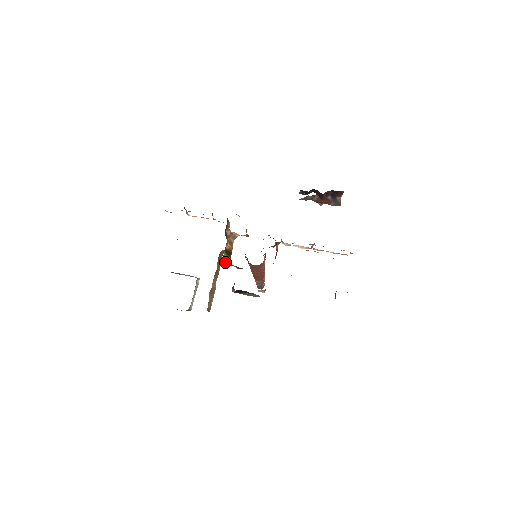
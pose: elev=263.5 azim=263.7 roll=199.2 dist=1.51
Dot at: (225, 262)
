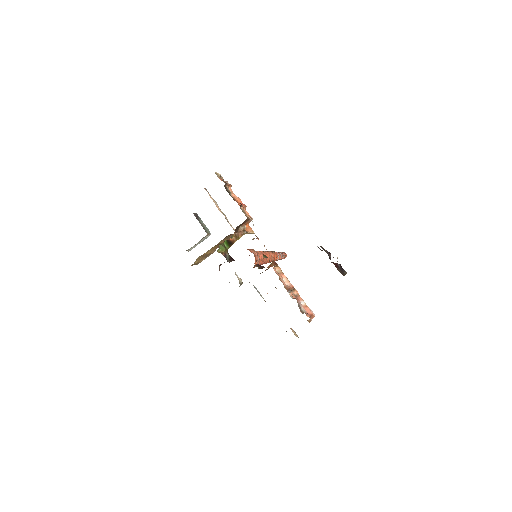
Dot at: (220, 248)
